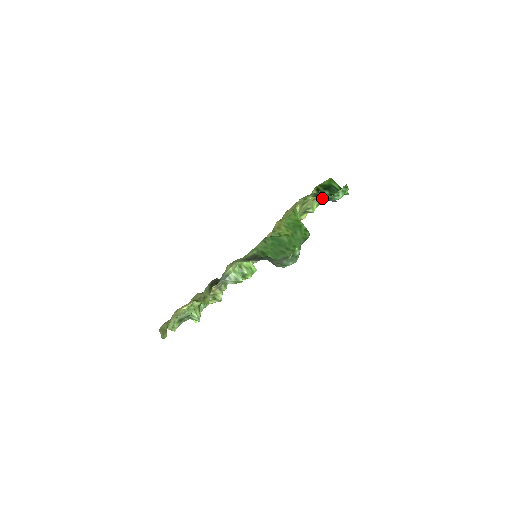
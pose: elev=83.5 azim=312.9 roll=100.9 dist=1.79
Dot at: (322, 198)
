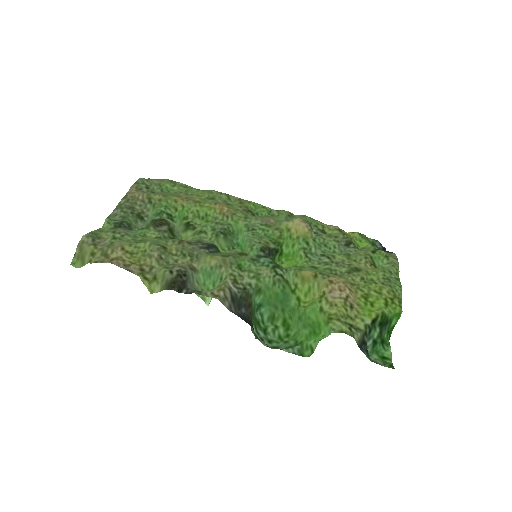
Dot at: occluded
